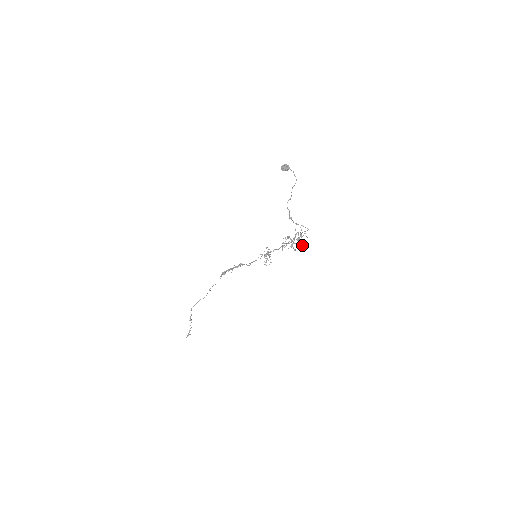
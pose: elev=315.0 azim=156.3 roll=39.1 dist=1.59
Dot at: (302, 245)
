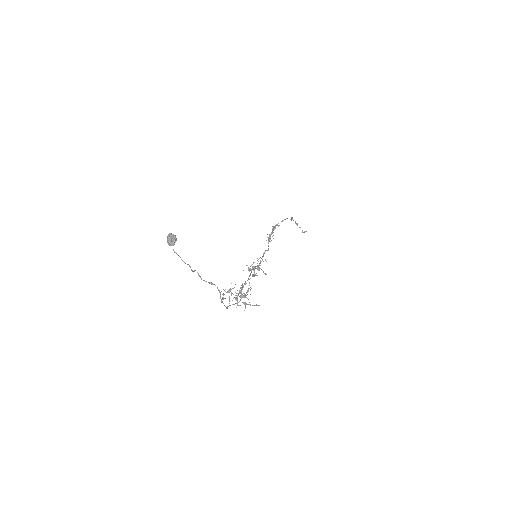
Dot at: (248, 304)
